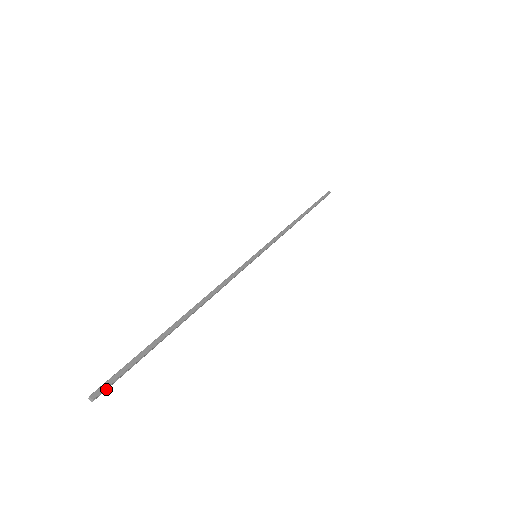
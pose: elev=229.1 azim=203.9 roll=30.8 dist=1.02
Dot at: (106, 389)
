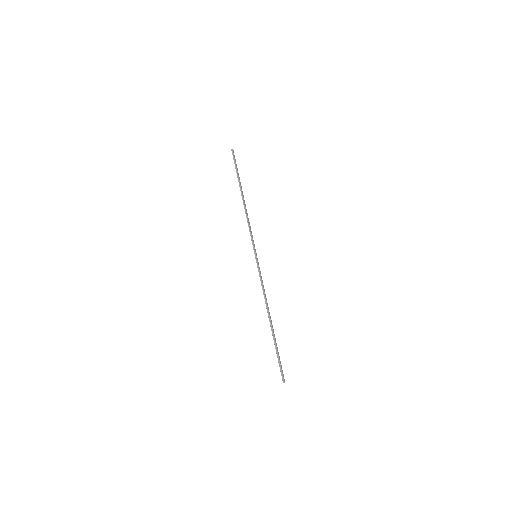
Dot at: (283, 375)
